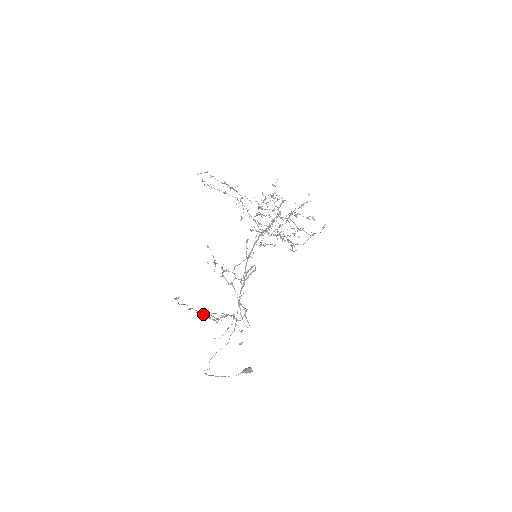
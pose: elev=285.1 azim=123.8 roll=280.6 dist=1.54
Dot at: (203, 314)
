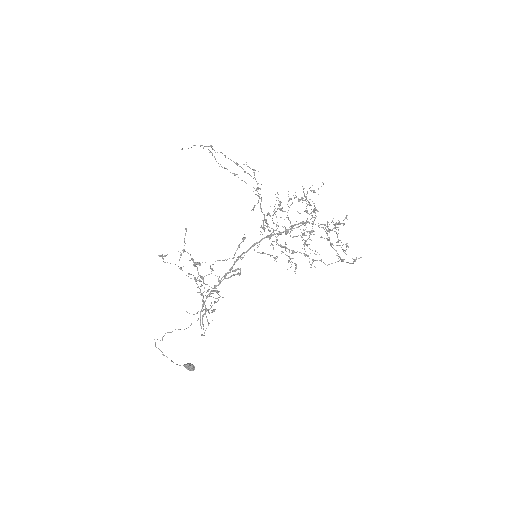
Dot at: occluded
